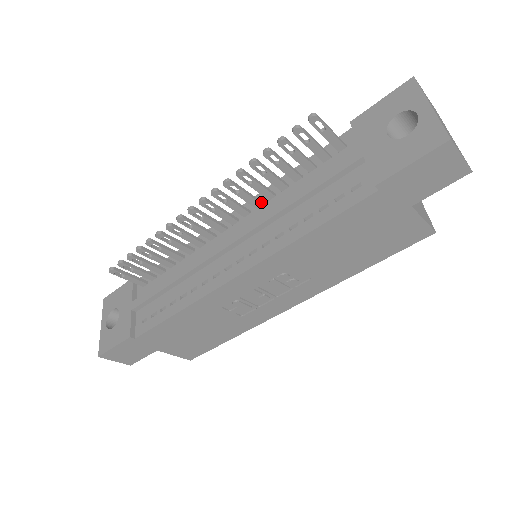
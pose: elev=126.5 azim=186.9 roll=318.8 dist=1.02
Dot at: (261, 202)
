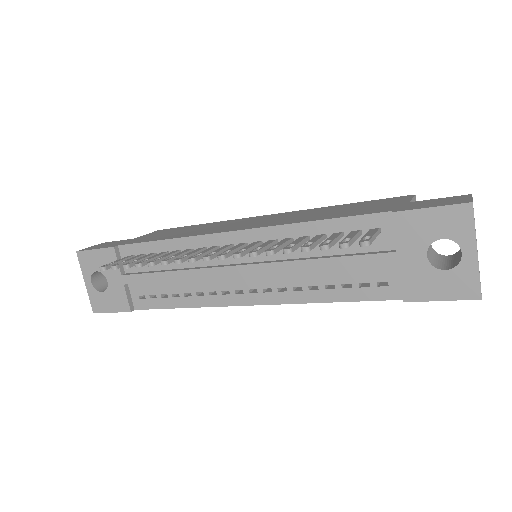
Dot at: (276, 241)
